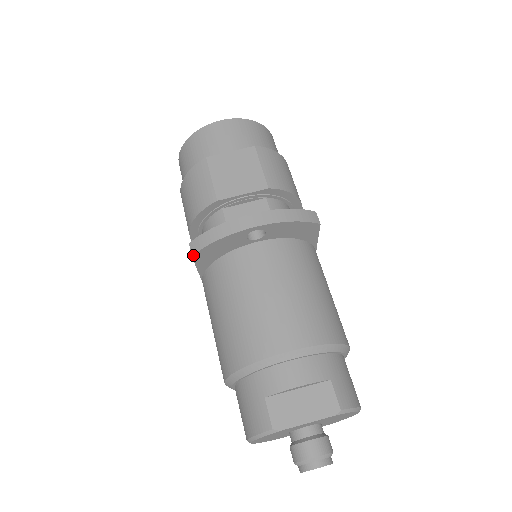
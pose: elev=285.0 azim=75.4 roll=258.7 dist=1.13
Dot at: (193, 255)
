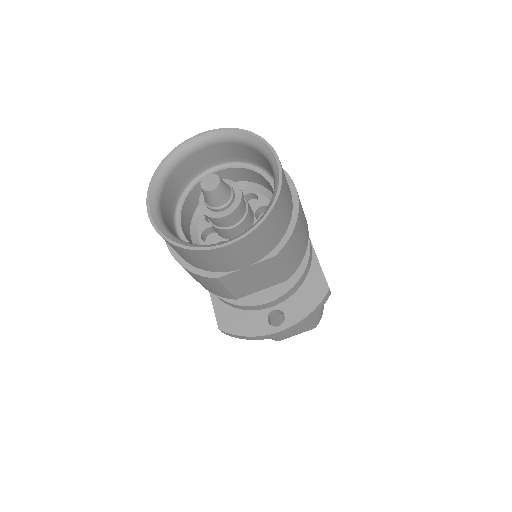
Dot at: (224, 333)
